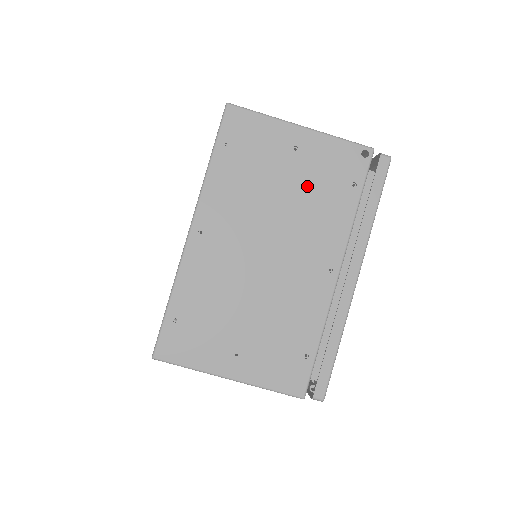
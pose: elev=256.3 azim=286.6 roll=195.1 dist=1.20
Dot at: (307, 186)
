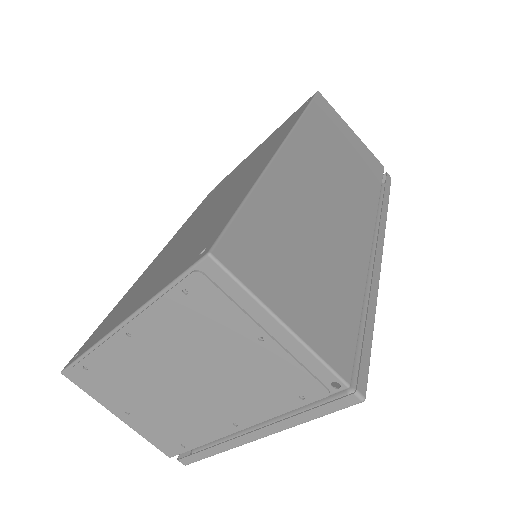
Dot at: (253, 369)
